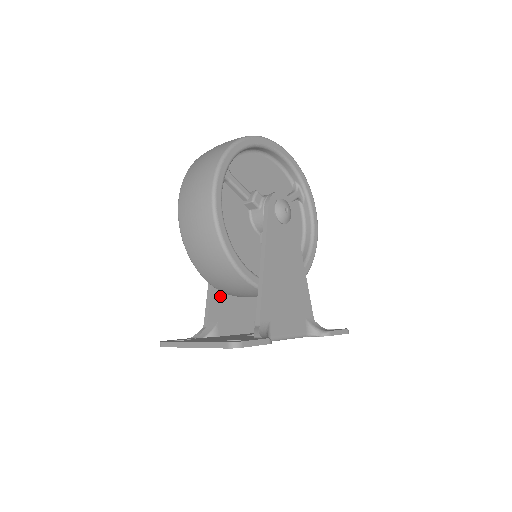
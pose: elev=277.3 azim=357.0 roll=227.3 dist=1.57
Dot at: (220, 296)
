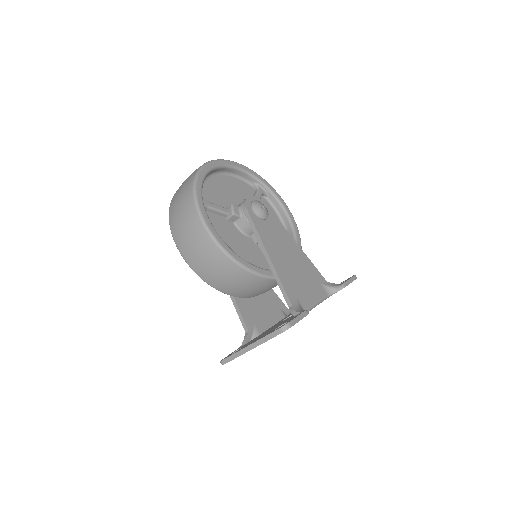
Dot at: (244, 302)
